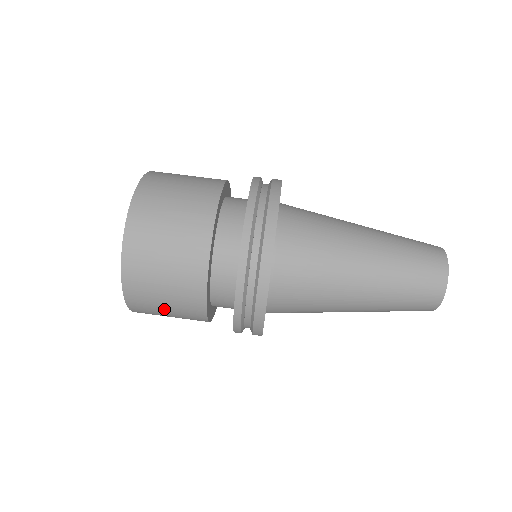
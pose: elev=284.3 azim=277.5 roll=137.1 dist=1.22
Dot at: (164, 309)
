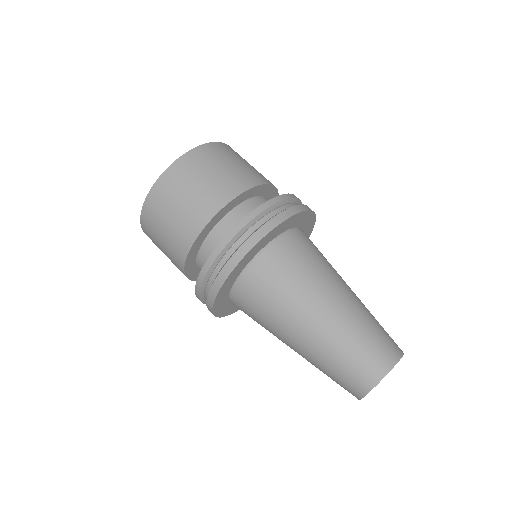
Dot at: (191, 188)
